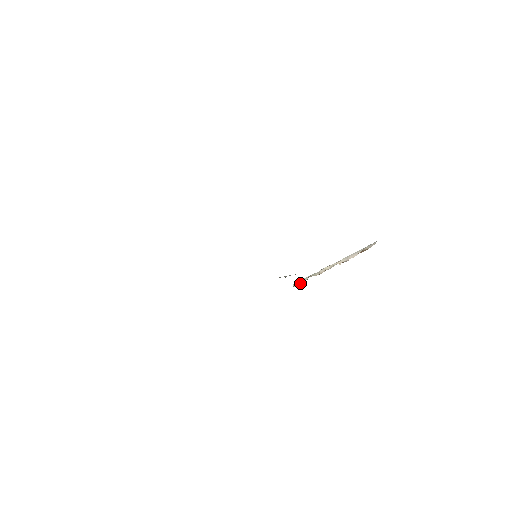
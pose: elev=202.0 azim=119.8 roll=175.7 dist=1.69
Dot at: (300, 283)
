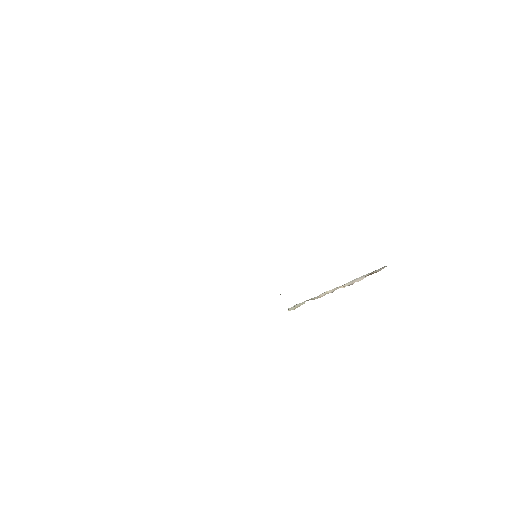
Dot at: (296, 307)
